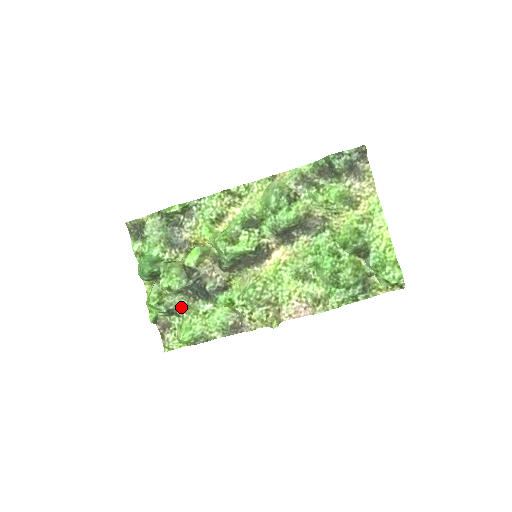
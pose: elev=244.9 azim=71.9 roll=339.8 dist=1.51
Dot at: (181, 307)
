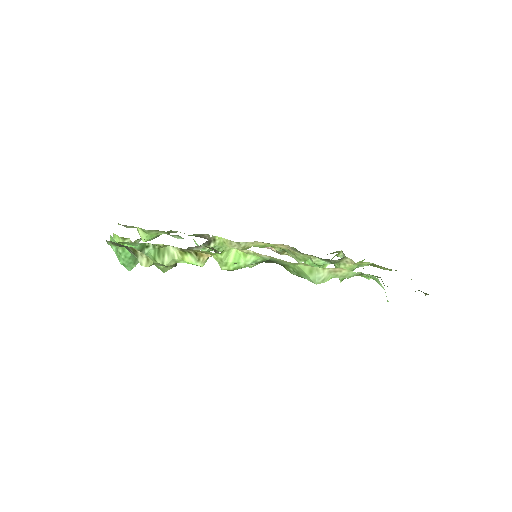
Dot at: occluded
